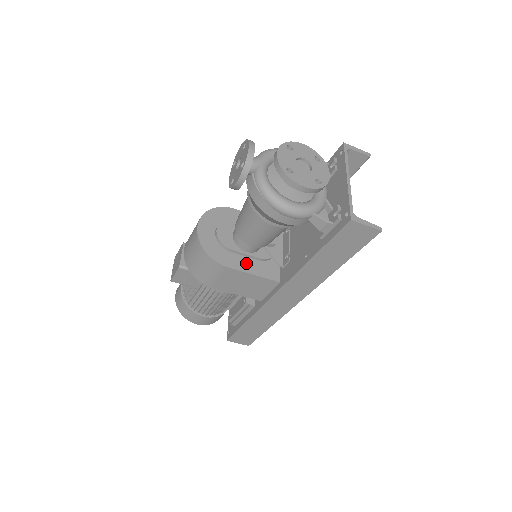
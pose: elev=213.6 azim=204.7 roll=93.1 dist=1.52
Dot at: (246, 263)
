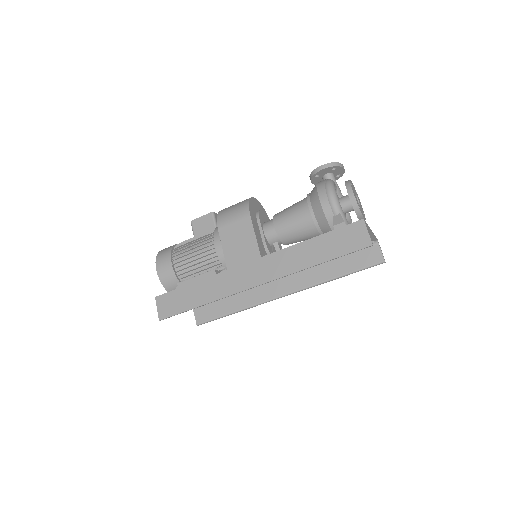
Dot at: (258, 232)
